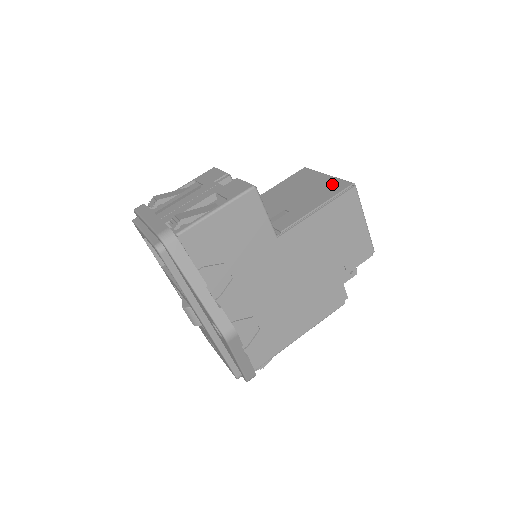
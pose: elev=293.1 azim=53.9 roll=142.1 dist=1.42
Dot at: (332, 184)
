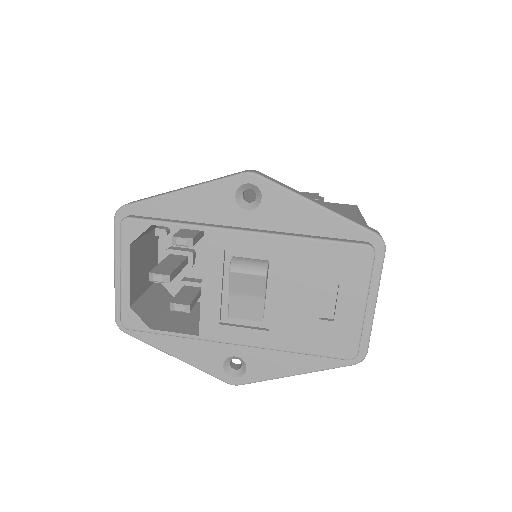
Dot at: occluded
